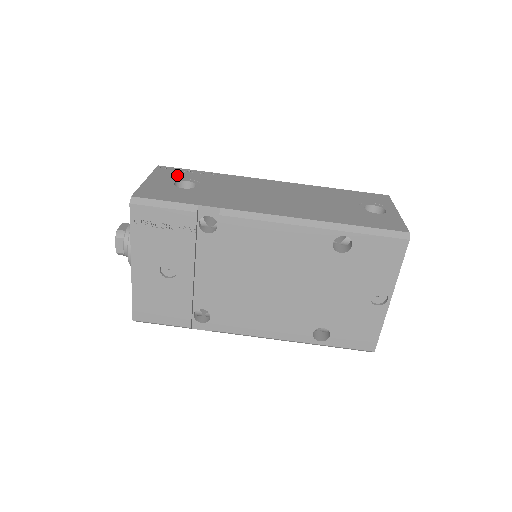
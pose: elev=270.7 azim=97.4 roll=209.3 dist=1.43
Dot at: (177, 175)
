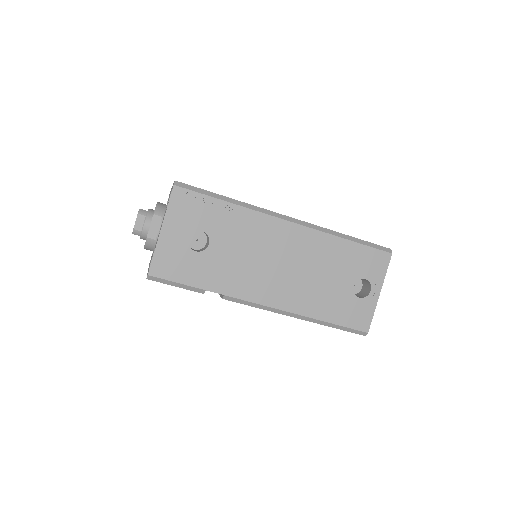
Dot at: (192, 215)
